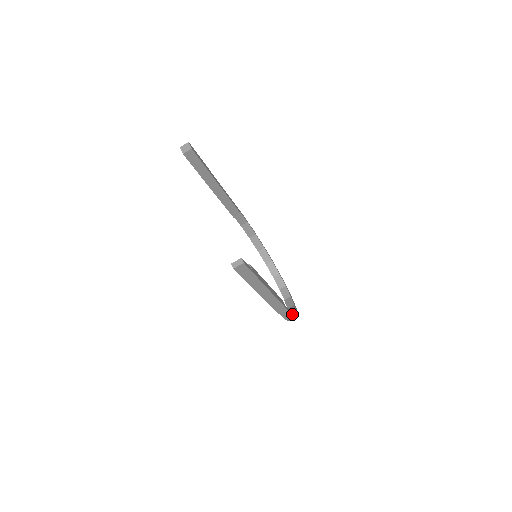
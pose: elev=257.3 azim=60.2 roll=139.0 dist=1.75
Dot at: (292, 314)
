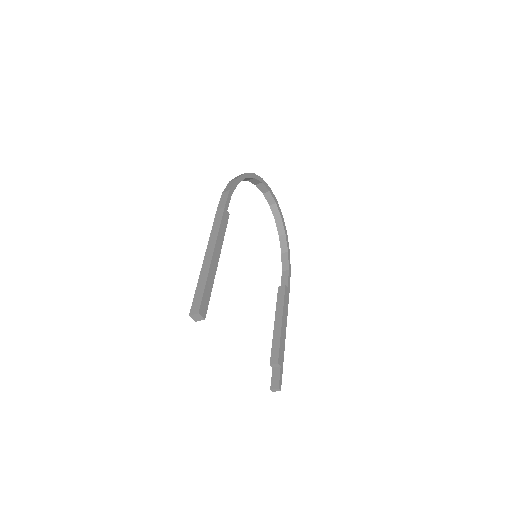
Dot at: (290, 274)
